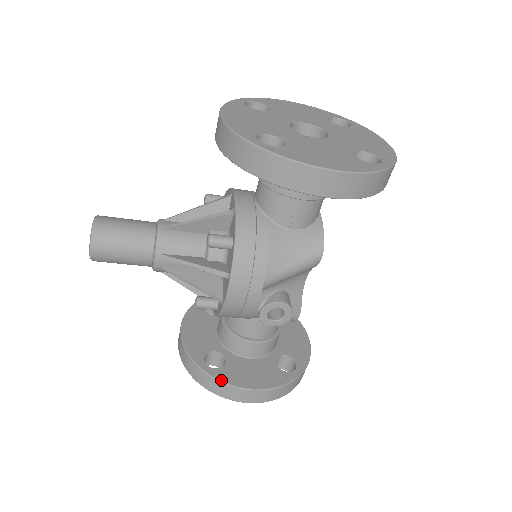
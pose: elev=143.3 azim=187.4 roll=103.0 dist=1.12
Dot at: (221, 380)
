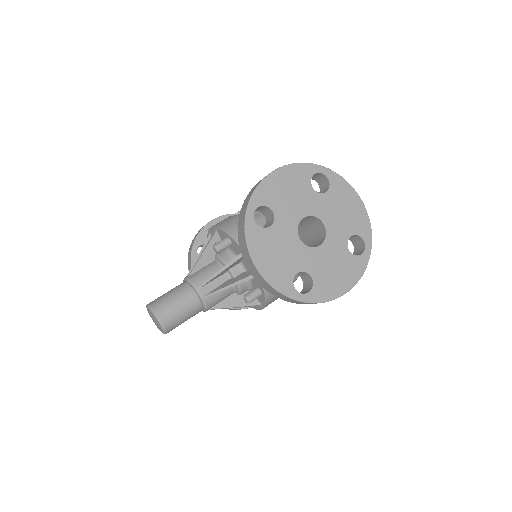
Dot at: (242, 308)
